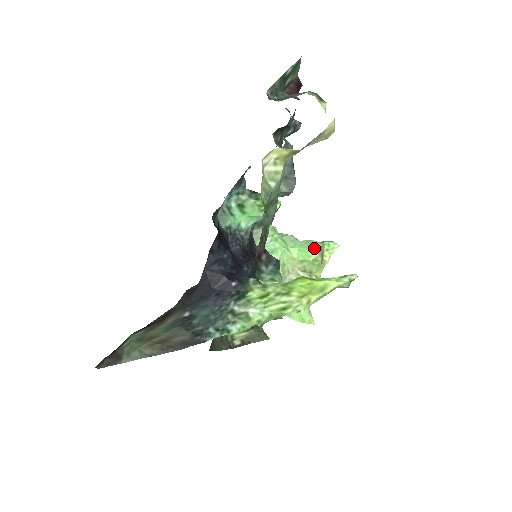
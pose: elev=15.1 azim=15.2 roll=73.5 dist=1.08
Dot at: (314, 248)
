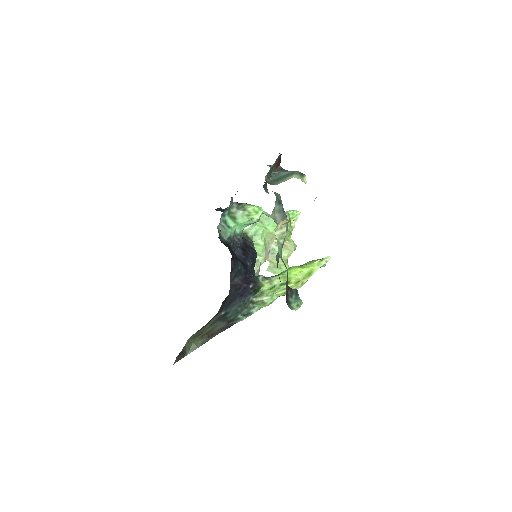
Dot at: occluded
